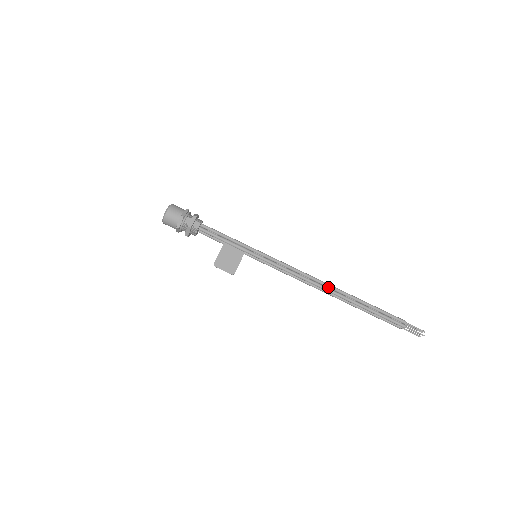
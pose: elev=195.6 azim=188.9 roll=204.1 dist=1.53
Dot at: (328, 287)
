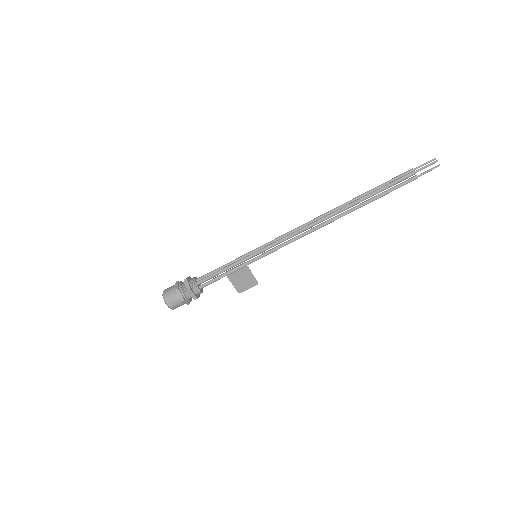
Dot at: occluded
